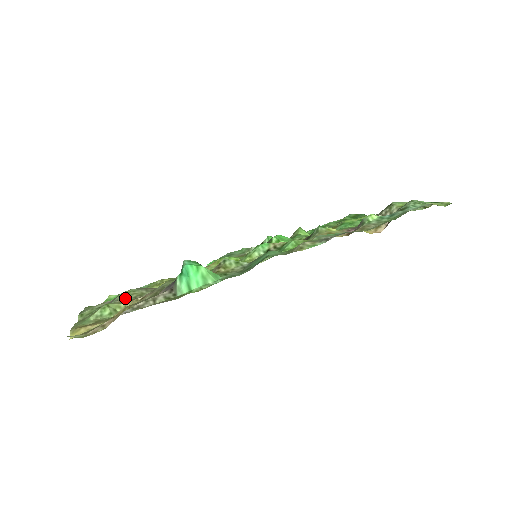
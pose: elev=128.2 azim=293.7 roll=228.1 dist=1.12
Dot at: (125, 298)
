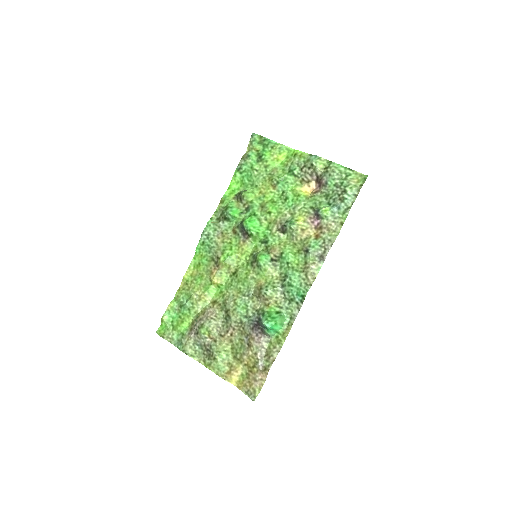
Dot at: (212, 335)
